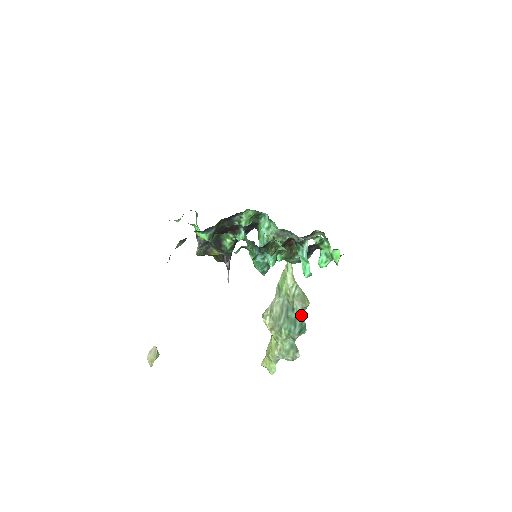
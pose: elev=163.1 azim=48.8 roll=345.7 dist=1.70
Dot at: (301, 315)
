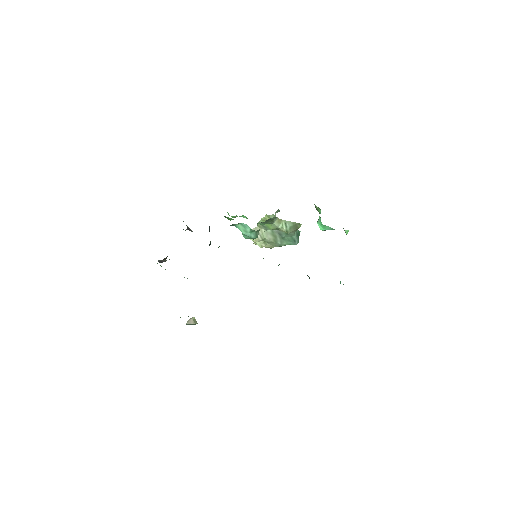
Dot at: (295, 232)
